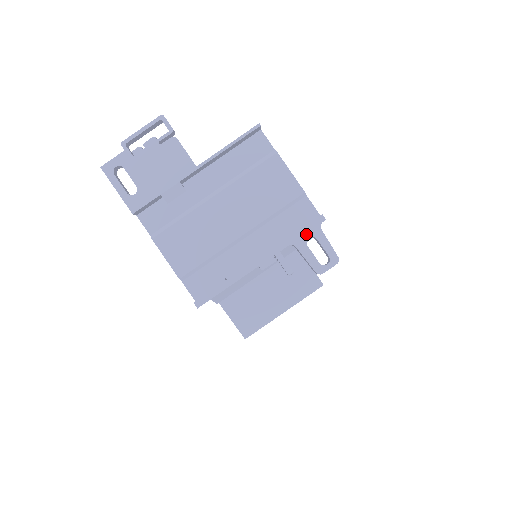
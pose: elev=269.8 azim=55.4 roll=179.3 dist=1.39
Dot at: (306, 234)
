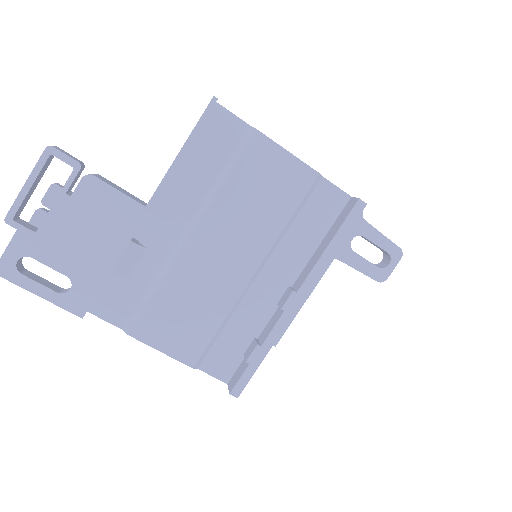
Dot at: (346, 236)
